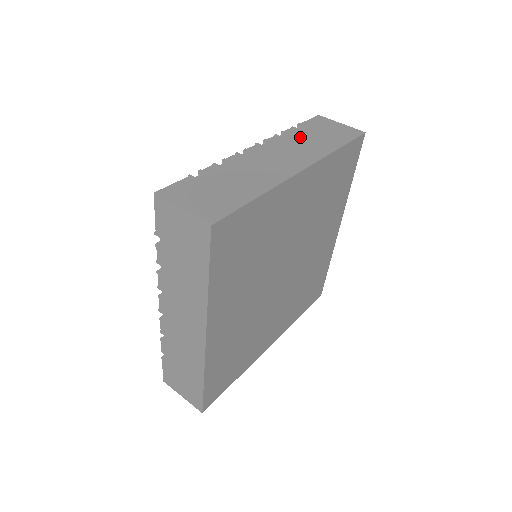
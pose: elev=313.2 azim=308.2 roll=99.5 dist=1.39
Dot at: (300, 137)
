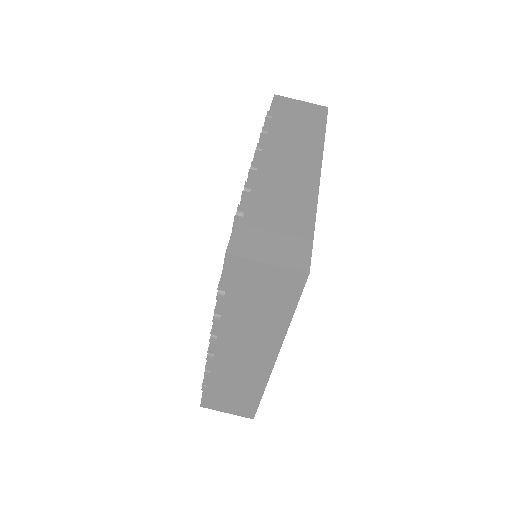
Dot at: (239, 317)
